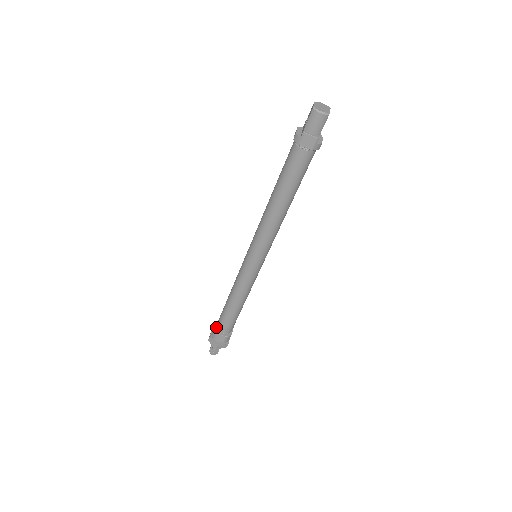
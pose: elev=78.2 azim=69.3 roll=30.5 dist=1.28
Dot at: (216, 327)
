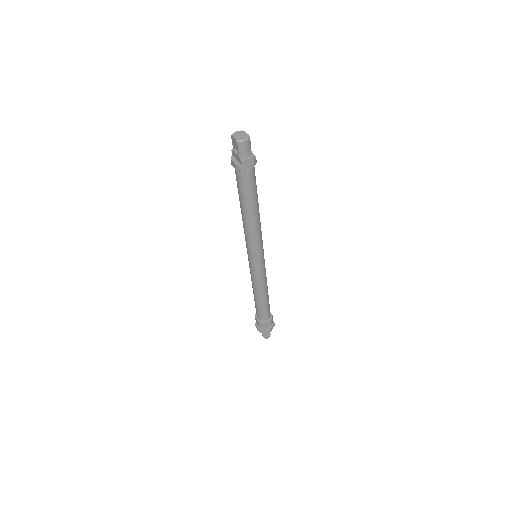
Dot at: (259, 320)
